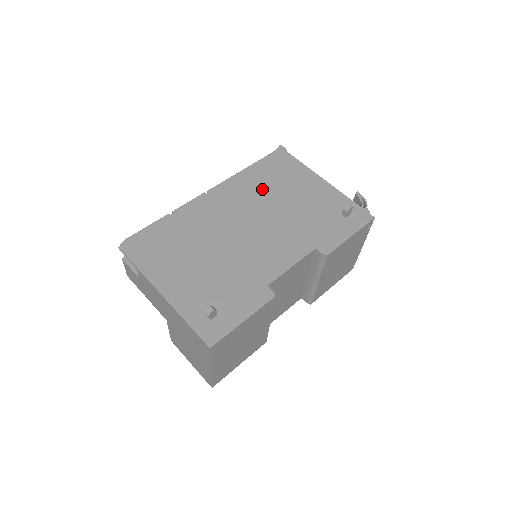
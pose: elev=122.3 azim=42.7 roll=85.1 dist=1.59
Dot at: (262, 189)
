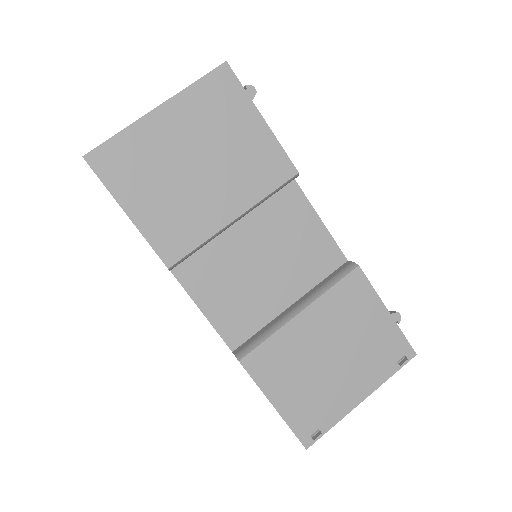
Dot at: occluded
